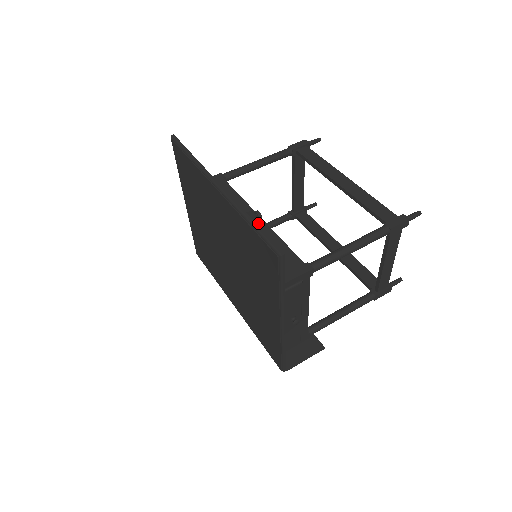
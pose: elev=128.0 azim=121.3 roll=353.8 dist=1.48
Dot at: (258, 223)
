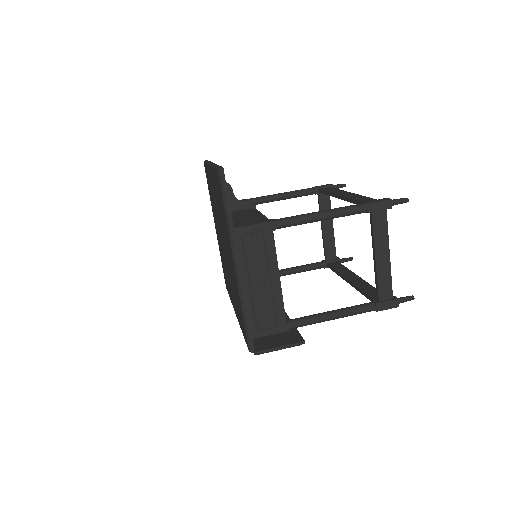
Dot at: (251, 210)
